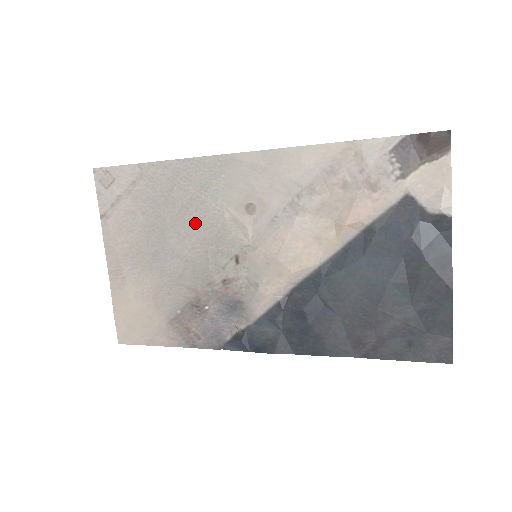
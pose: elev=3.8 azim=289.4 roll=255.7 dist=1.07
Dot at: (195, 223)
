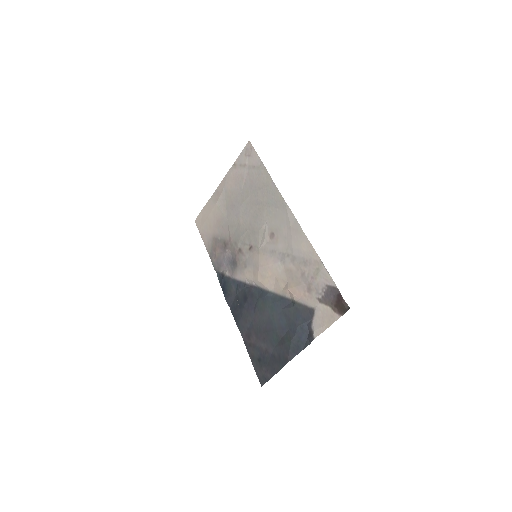
Dot at: (254, 213)
